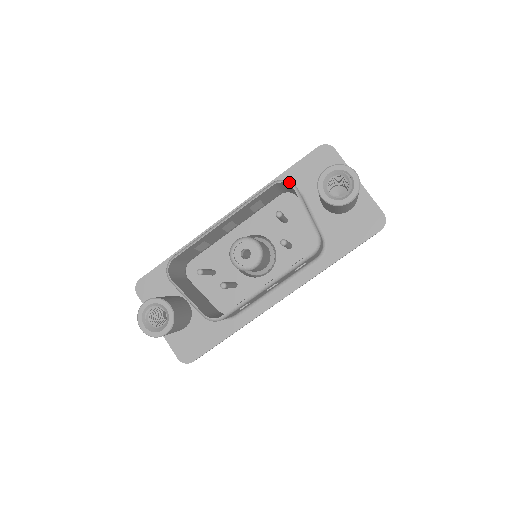
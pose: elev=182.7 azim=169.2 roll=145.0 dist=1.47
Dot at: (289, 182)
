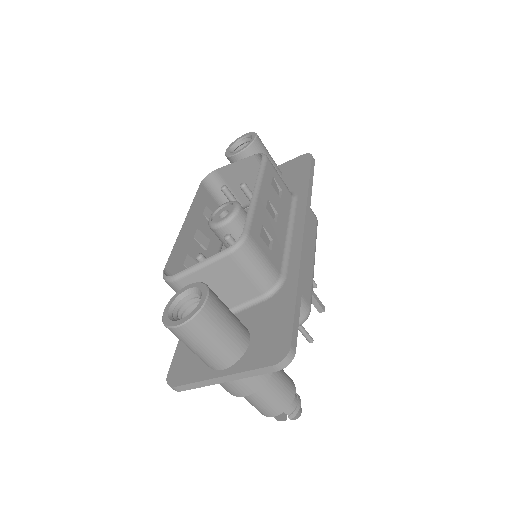
Dot at: (210, 173)
